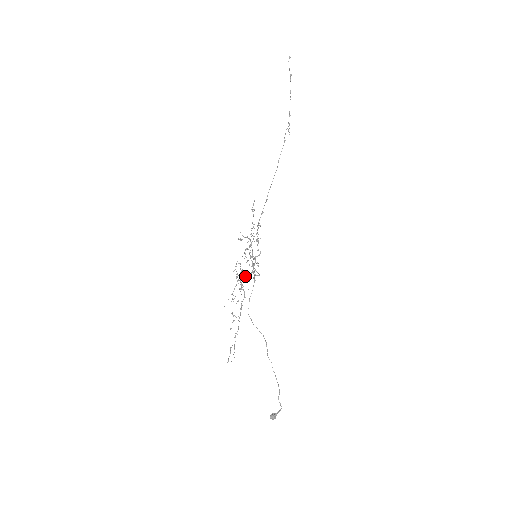
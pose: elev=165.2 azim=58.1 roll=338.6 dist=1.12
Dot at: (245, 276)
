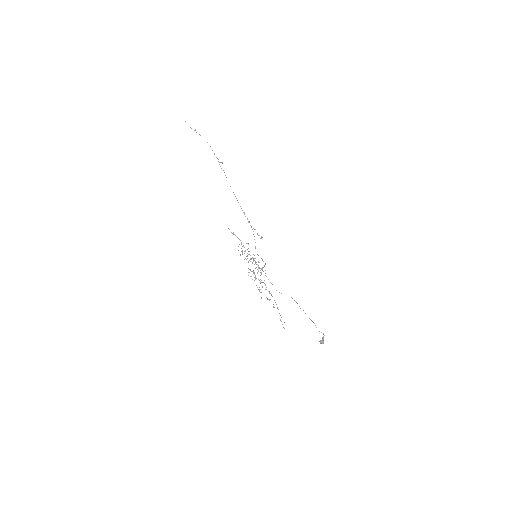
Dot at: occluded
